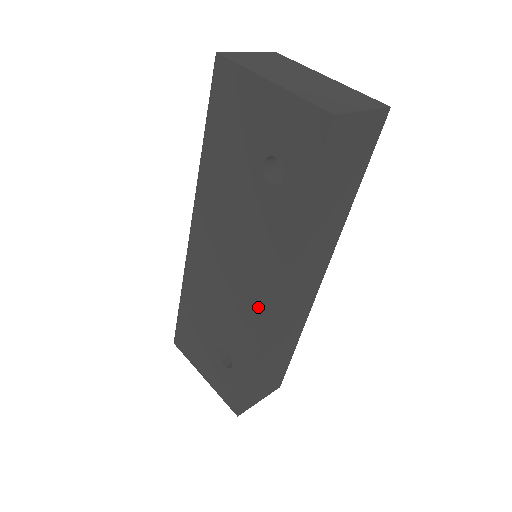
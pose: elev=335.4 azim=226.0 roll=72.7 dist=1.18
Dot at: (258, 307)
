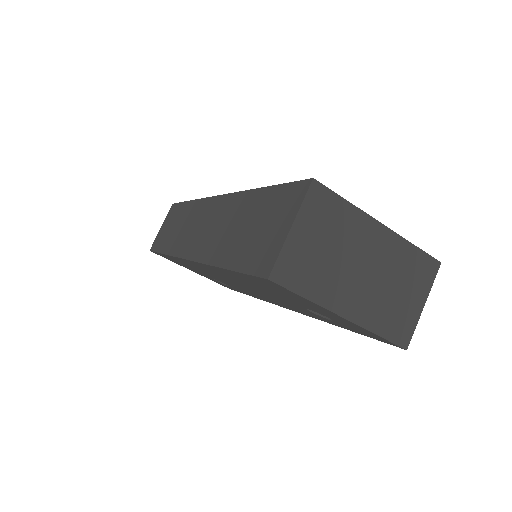
Dot at: occluded
